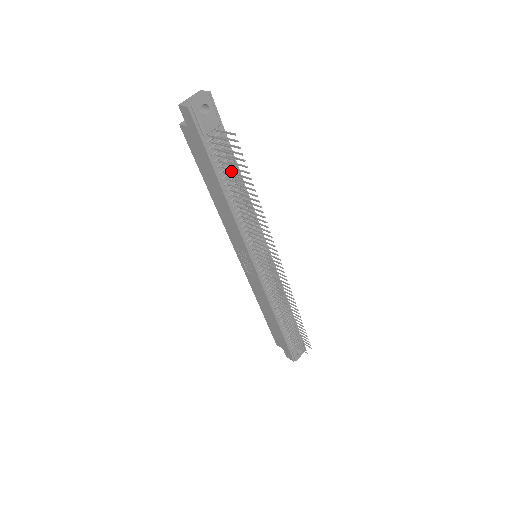
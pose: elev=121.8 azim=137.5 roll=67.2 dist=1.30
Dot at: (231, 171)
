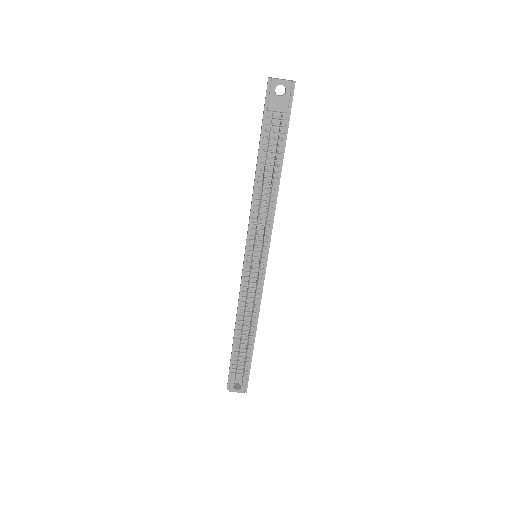
Dot at: (273, 157)
